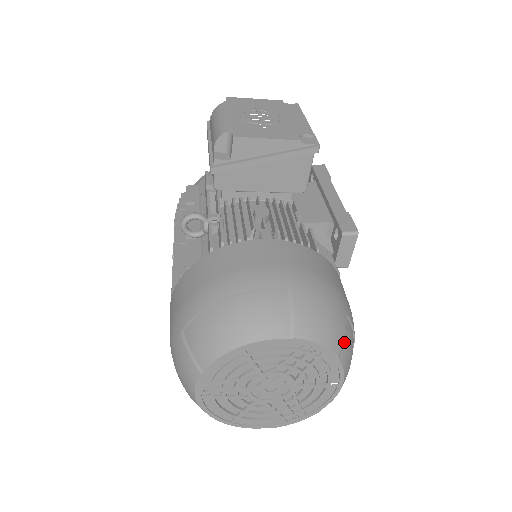
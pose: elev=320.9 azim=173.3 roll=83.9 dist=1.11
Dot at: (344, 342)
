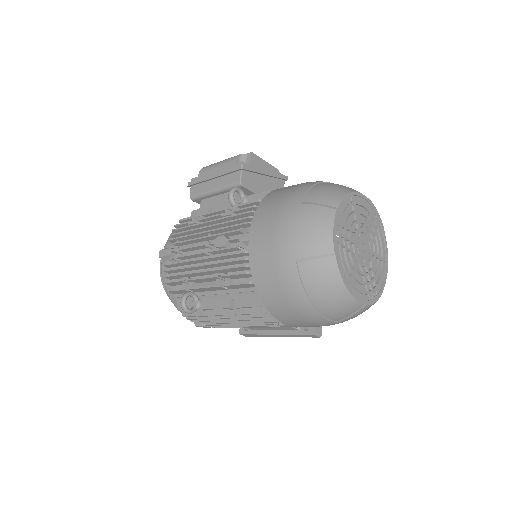
Dot at: occluded
